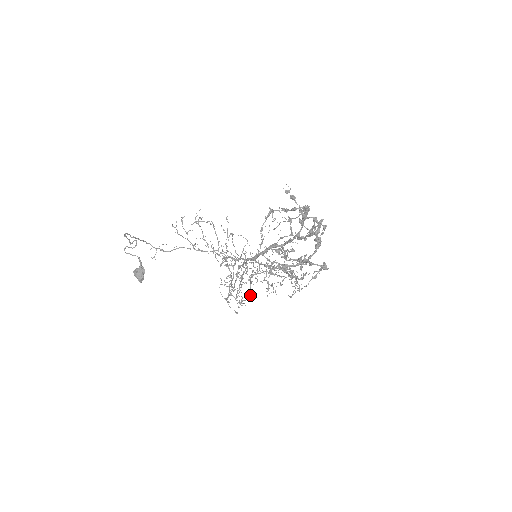
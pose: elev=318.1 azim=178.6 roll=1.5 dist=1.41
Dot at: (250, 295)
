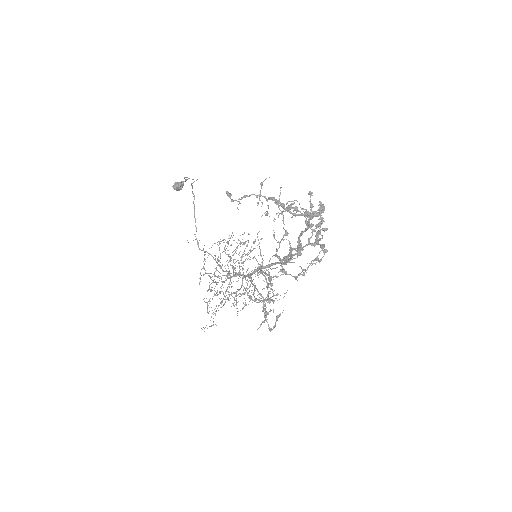
Dot at: (230, 194)
